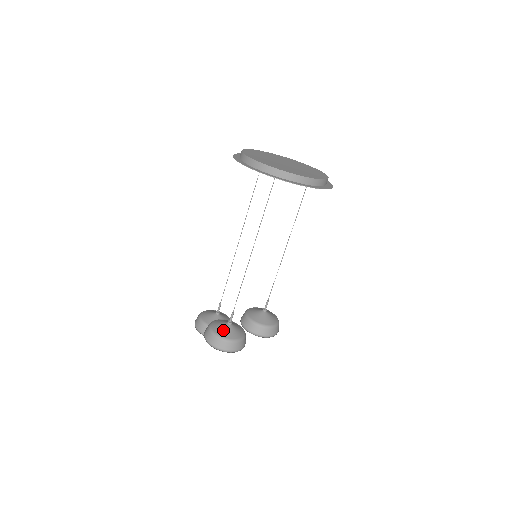
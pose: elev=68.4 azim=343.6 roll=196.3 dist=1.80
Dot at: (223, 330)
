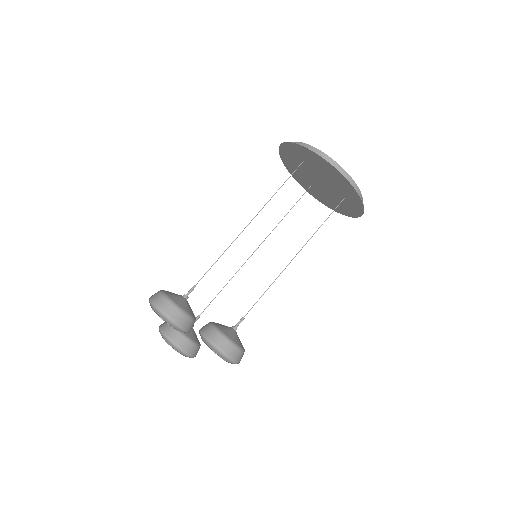
Dot at: (172, 293)
